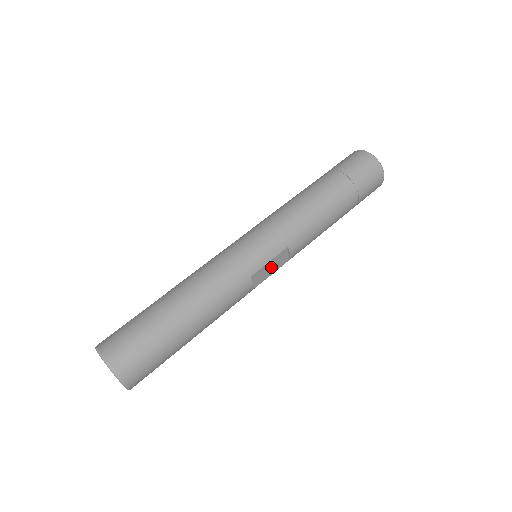
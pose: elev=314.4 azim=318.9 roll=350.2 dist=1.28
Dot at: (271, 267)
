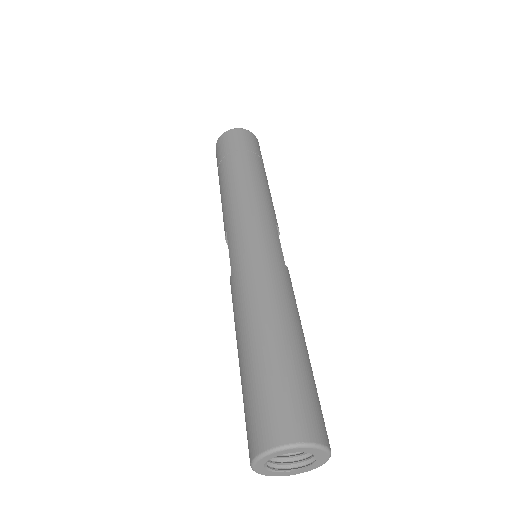
Dot at: occluded
